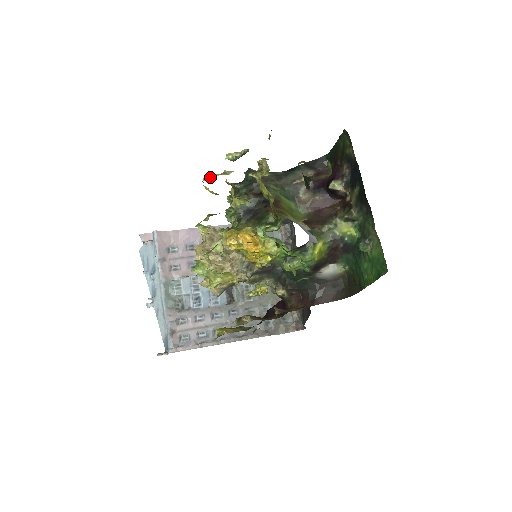
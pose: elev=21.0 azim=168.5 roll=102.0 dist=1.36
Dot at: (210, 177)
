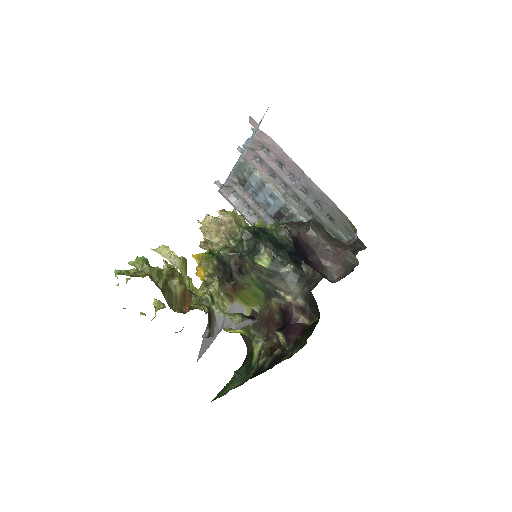
Dot at: (161, 253)
